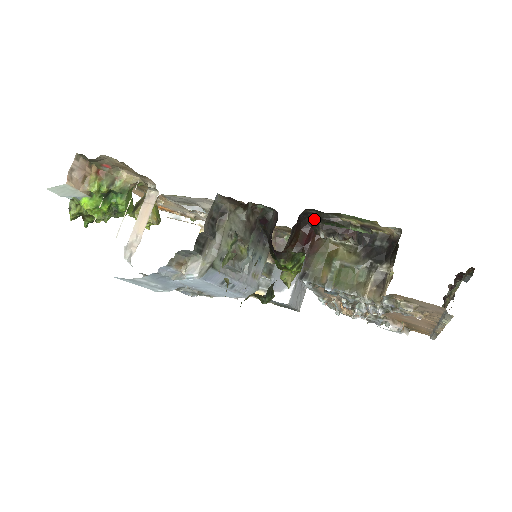
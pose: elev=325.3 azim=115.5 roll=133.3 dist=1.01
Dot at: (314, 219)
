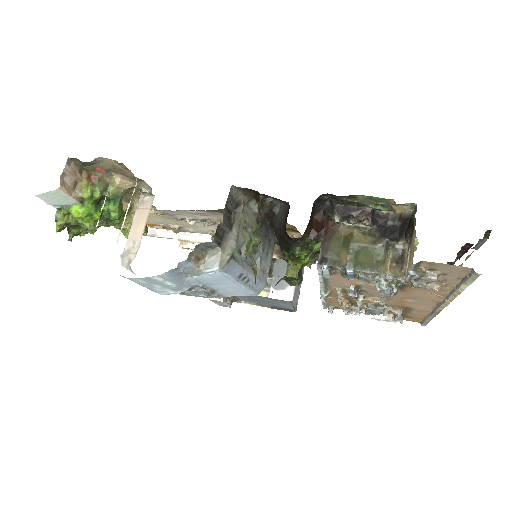
Dot at: (326, 206)
